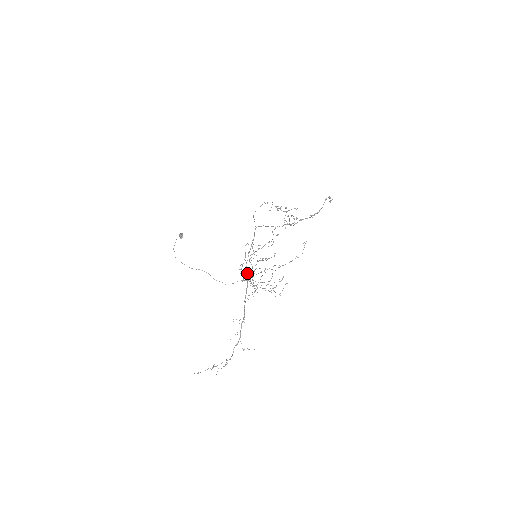
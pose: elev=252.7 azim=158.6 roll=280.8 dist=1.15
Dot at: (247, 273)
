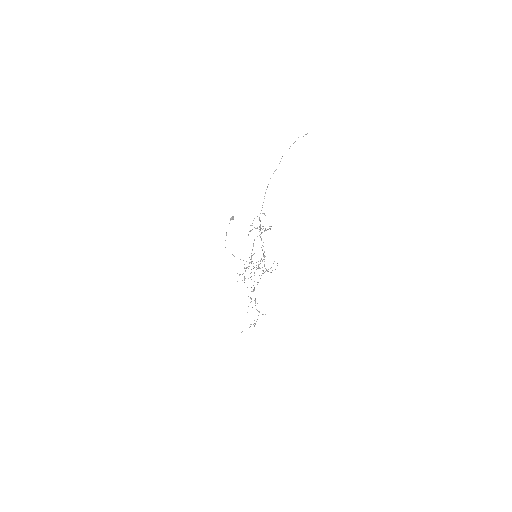
Dot at: occluded
